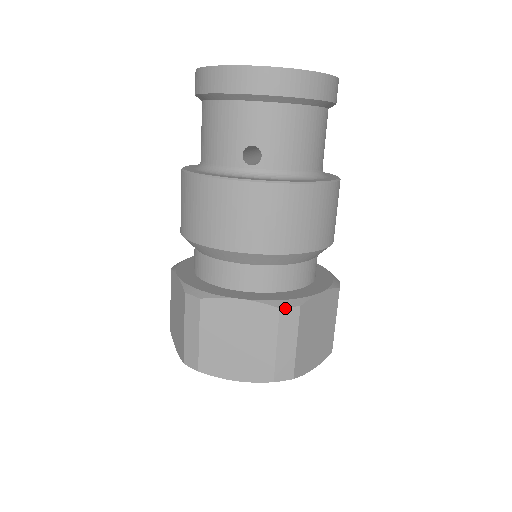
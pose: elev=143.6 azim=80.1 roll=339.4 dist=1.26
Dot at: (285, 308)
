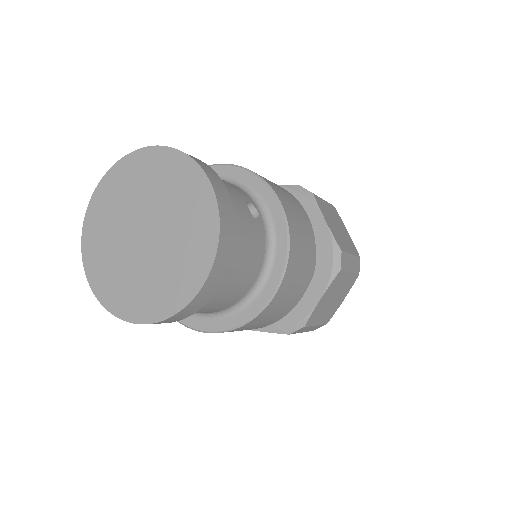
Dot at: occluded
